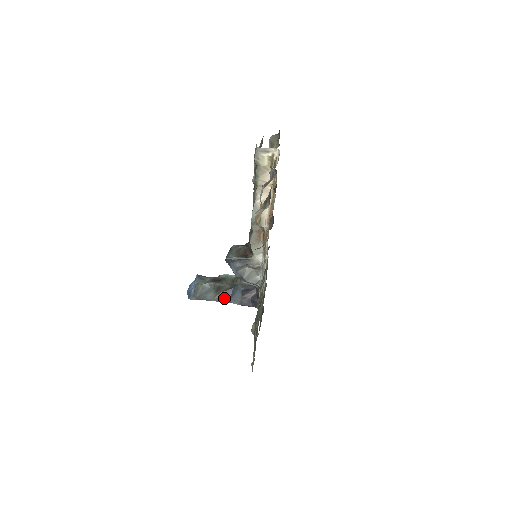
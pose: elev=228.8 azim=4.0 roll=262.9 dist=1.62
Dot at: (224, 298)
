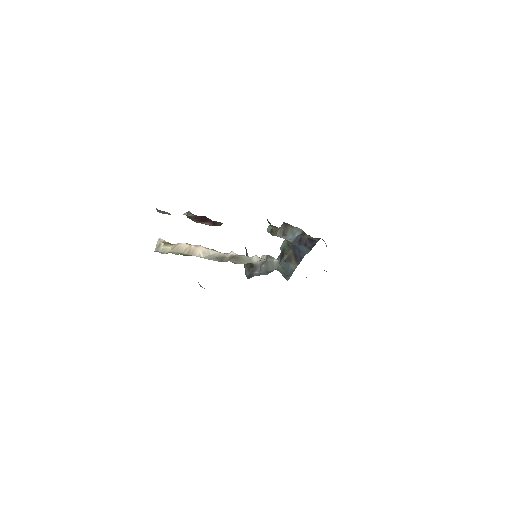
Dot at: (299, 258)
